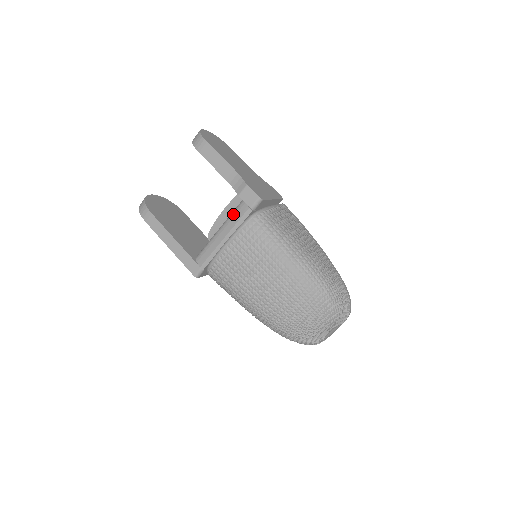
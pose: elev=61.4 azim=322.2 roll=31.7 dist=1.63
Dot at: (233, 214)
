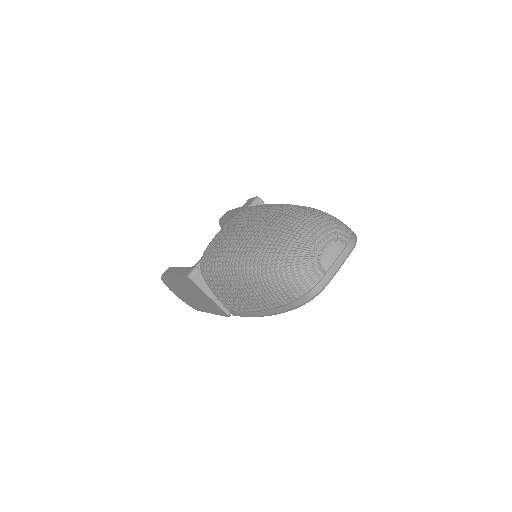
Dot at: occluded
